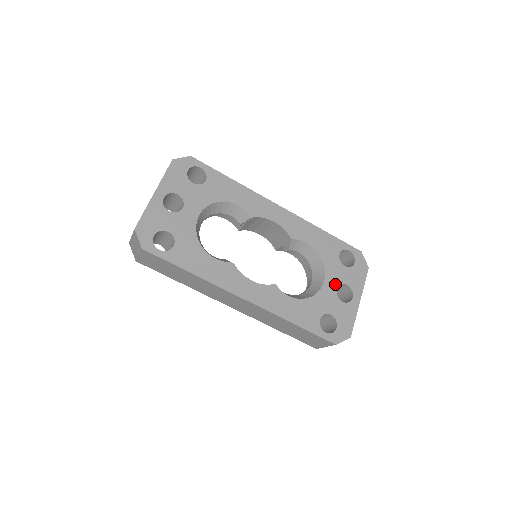
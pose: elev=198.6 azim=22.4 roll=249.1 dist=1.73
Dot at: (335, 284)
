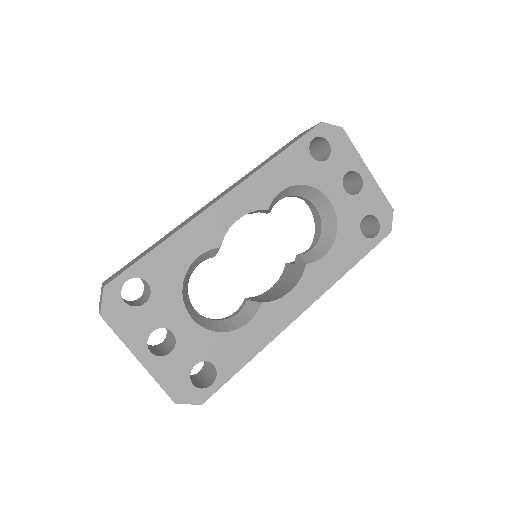
Dot at: (339, 188)
